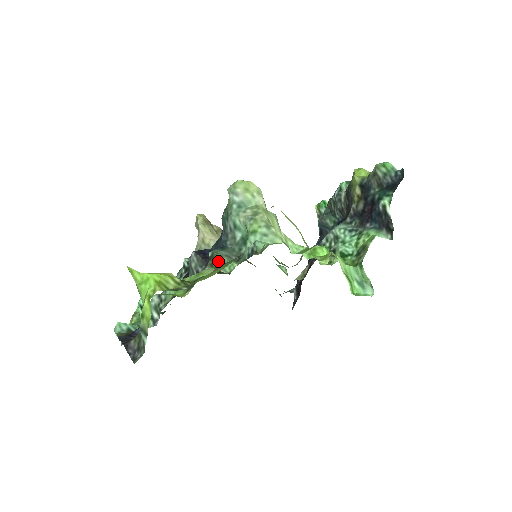
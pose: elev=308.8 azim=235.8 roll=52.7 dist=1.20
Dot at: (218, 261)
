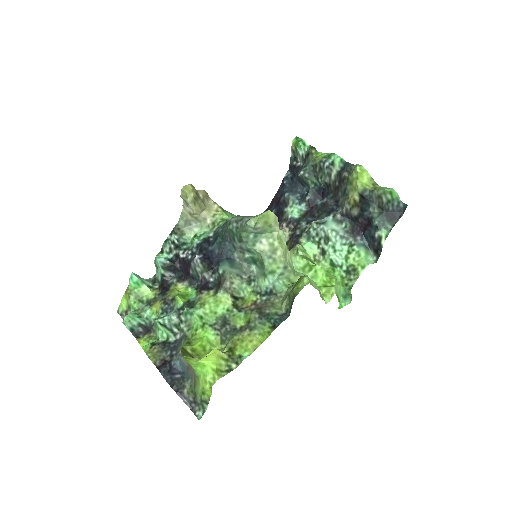
Dot at: (232, 285)
